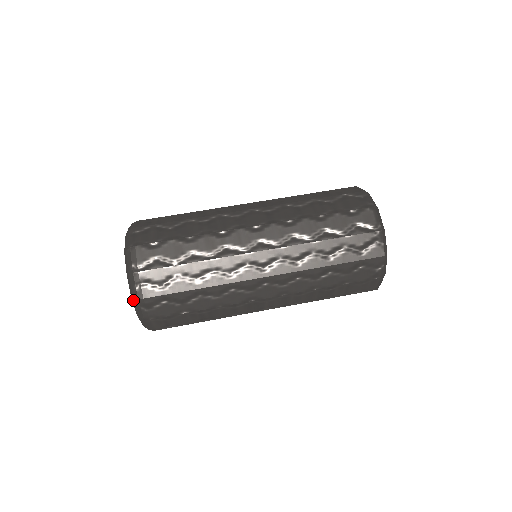
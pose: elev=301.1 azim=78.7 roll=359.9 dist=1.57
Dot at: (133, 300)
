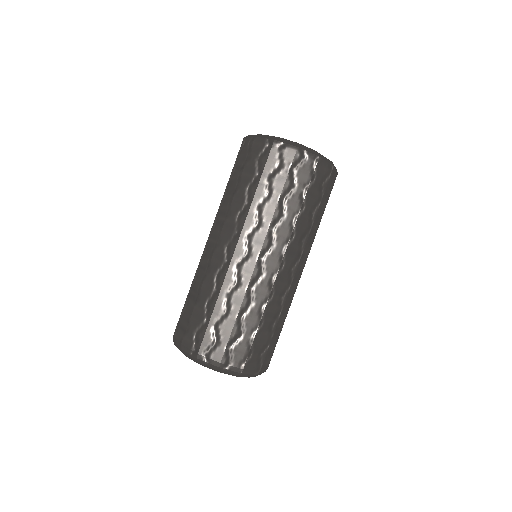
Dot at: occluded
